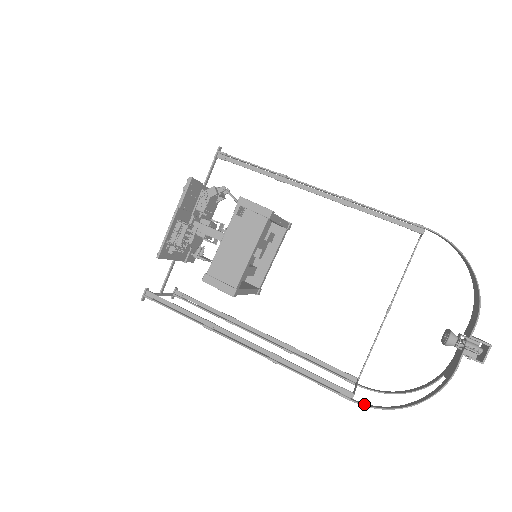
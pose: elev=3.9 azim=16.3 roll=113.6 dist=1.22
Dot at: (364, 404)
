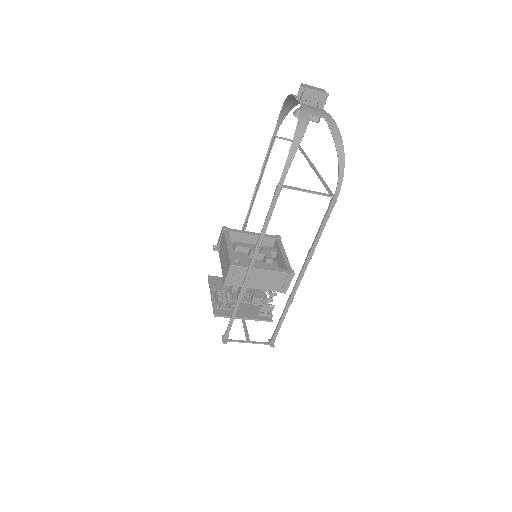
Dot at: (282, 176)
